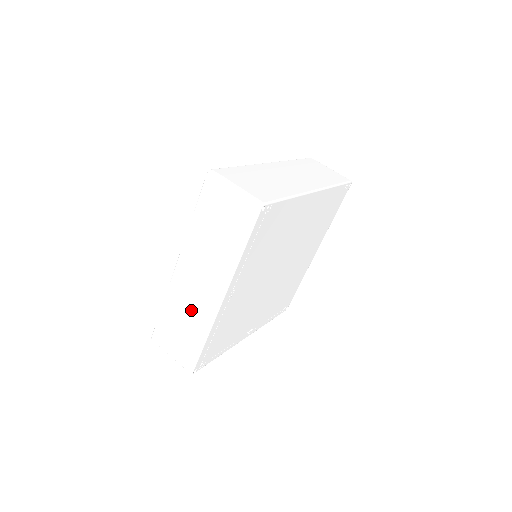
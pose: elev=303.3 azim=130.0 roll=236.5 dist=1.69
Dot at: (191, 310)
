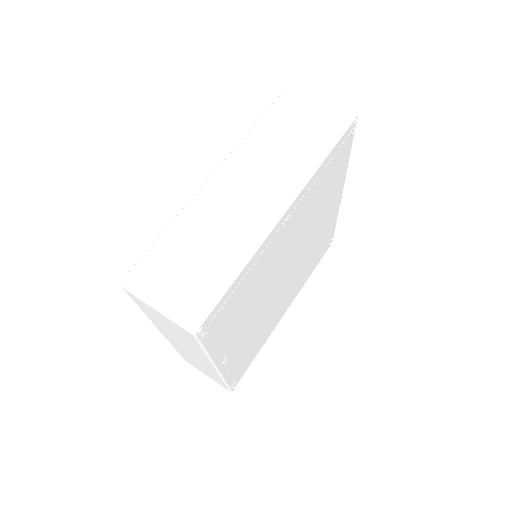
Dot at: (225, 227)
